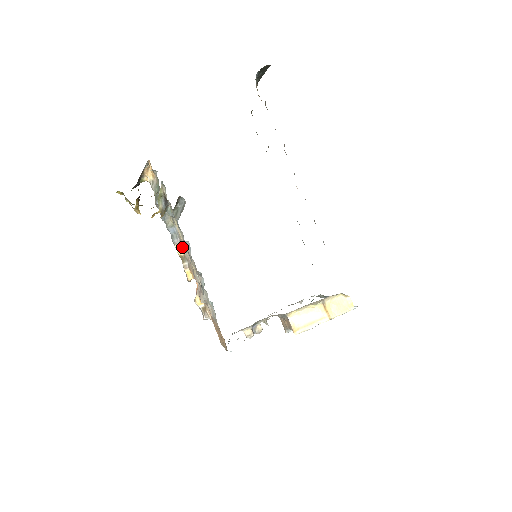
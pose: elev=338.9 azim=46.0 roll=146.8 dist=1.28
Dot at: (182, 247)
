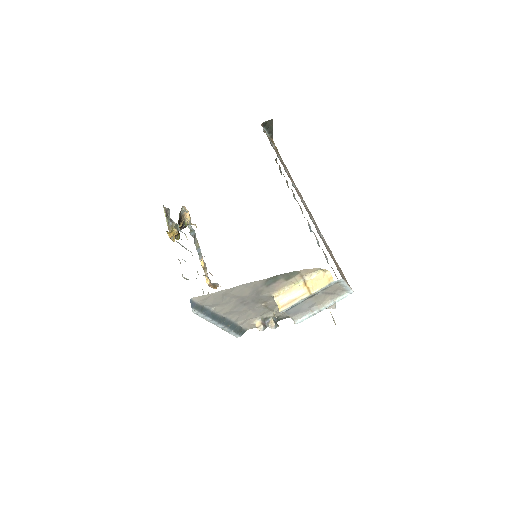
Dot at: (203, 260)
